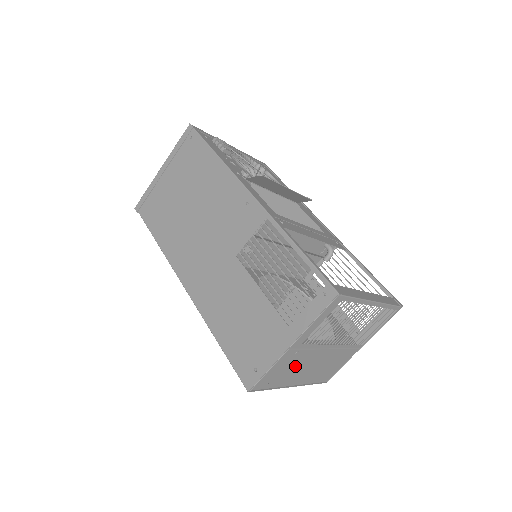
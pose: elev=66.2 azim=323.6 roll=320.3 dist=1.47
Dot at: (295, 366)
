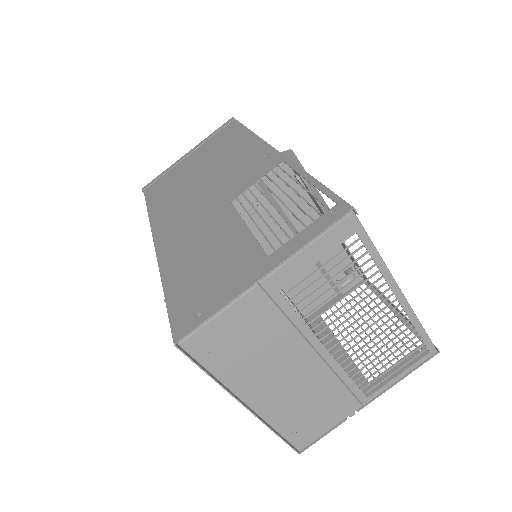
Dot at: (259, 348)
